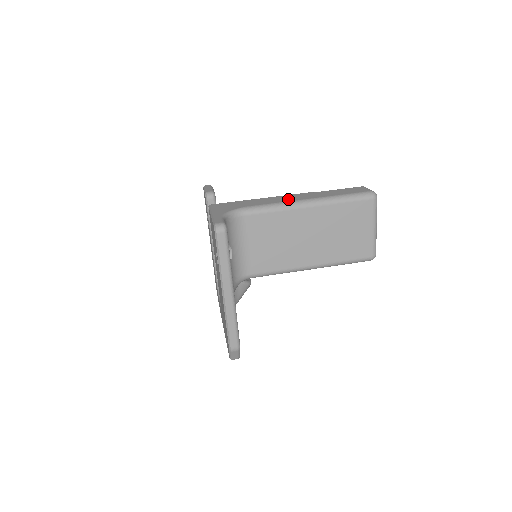
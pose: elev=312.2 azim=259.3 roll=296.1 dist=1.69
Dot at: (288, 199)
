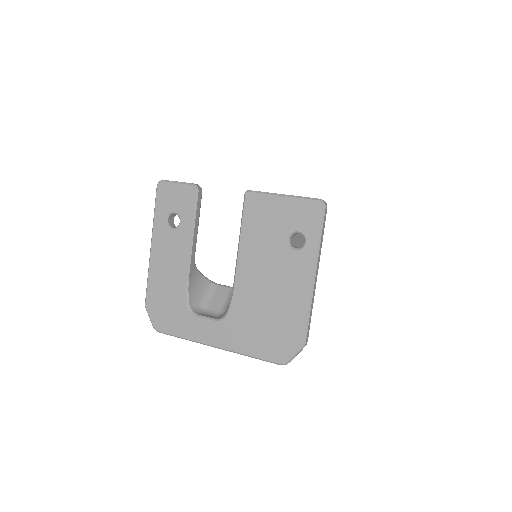
Dot at: occluded
